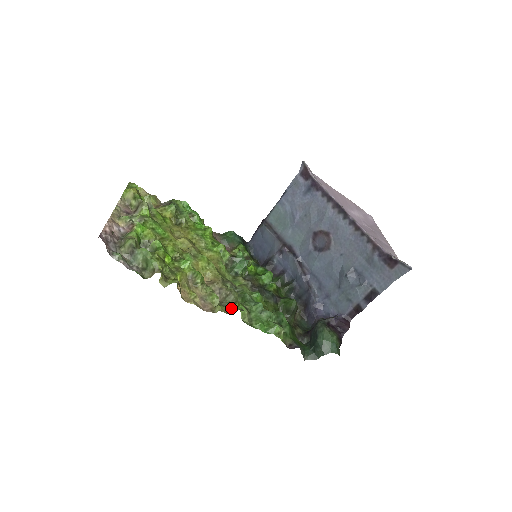
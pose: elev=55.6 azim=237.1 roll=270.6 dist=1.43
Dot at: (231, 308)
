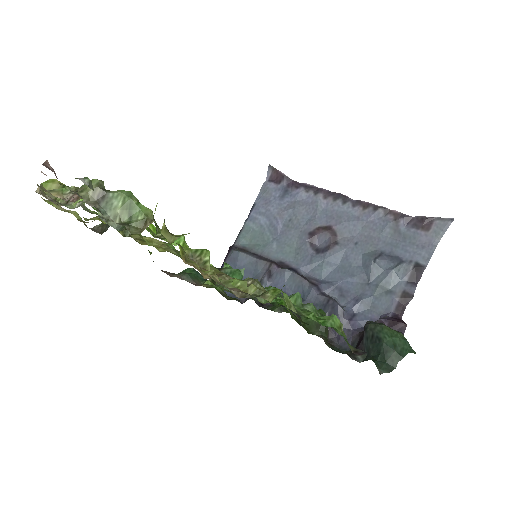
Dot at: (266, 295)
